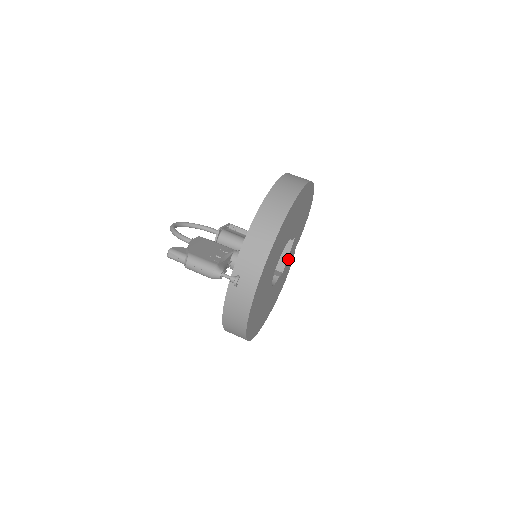
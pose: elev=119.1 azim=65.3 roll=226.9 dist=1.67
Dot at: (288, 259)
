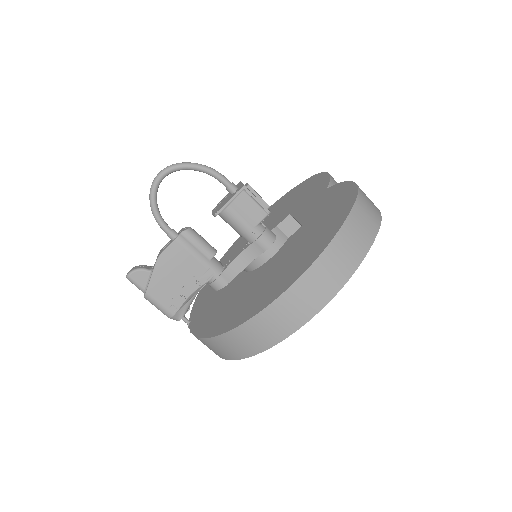
Dot at: occluded
